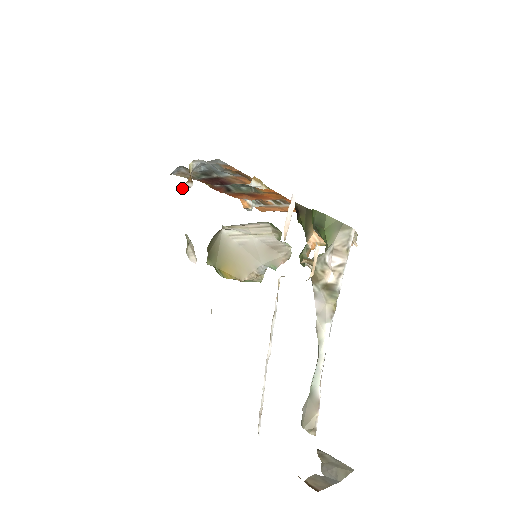
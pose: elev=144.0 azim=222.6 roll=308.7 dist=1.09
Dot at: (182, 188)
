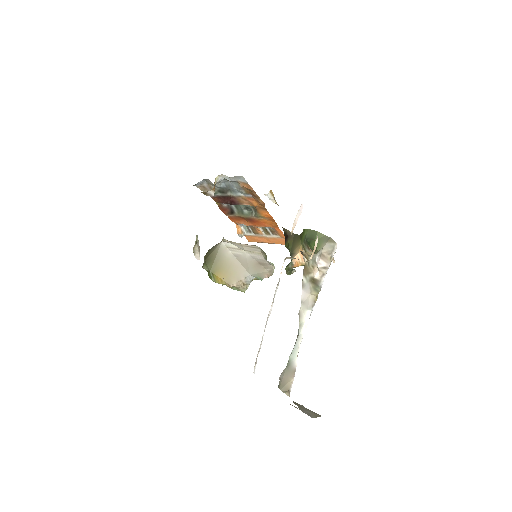
Dot at: (206, 194)
